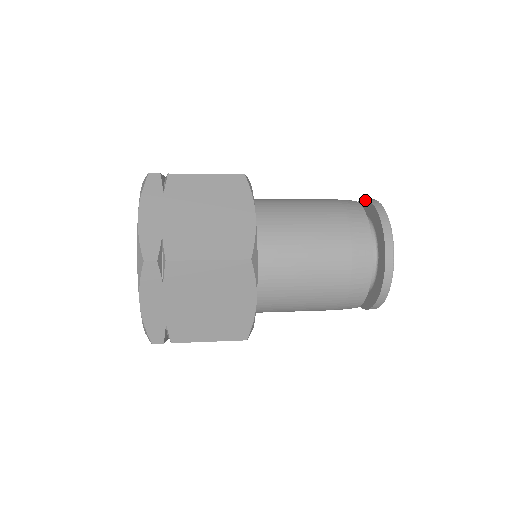
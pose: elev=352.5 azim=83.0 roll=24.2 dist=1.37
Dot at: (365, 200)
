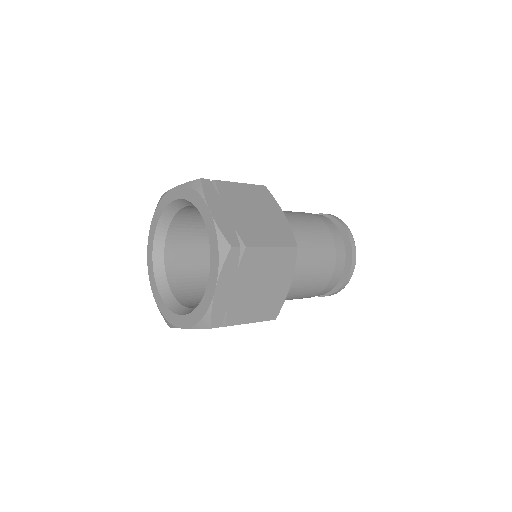
Dot at: (347, 235)
